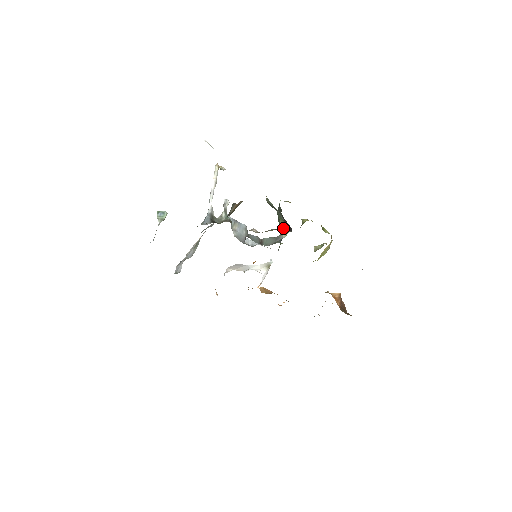
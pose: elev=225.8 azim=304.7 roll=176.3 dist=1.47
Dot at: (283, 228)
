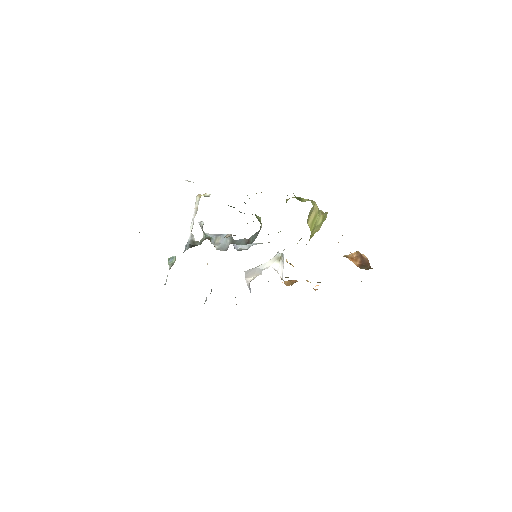
Dot at: occluded
